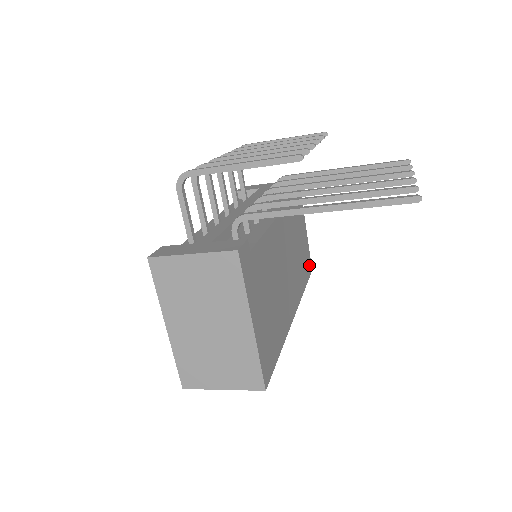
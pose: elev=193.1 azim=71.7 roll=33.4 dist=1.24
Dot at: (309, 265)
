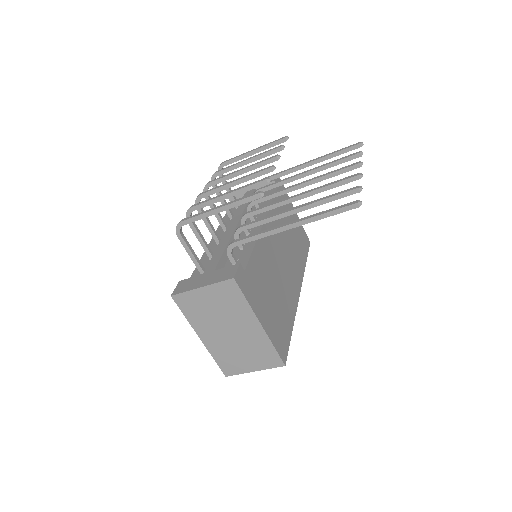
Dot at: (306, 240)
